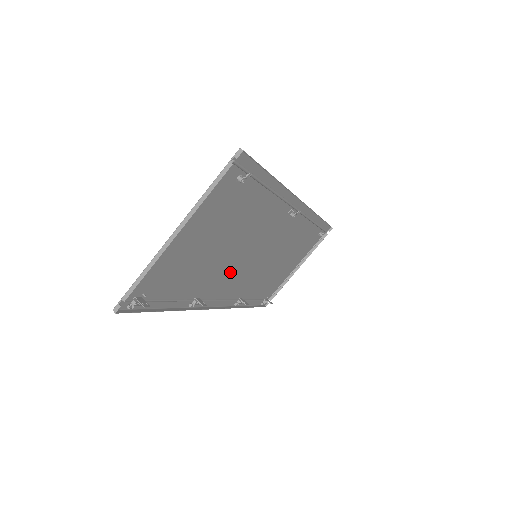
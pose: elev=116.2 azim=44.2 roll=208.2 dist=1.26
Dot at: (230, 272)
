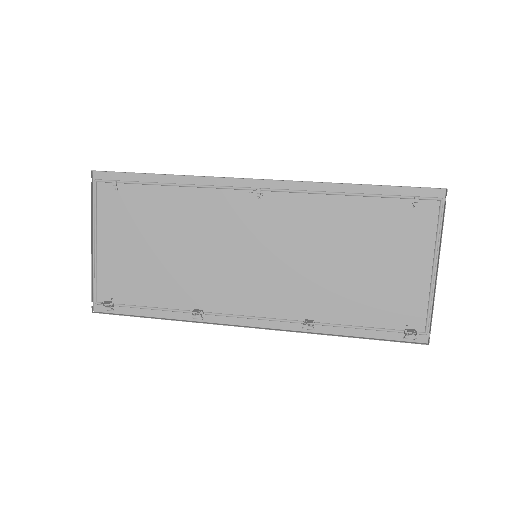
Dot at: (227, 279)
